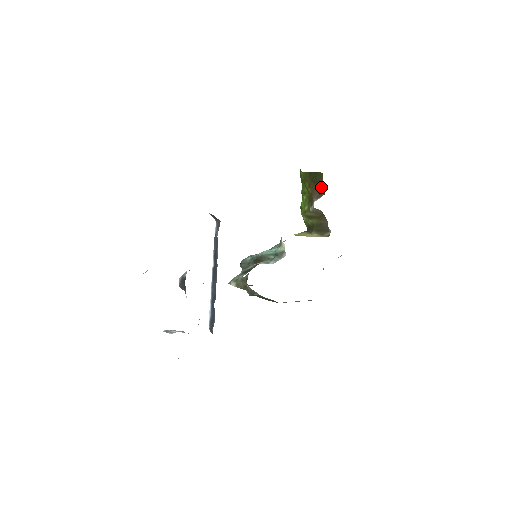
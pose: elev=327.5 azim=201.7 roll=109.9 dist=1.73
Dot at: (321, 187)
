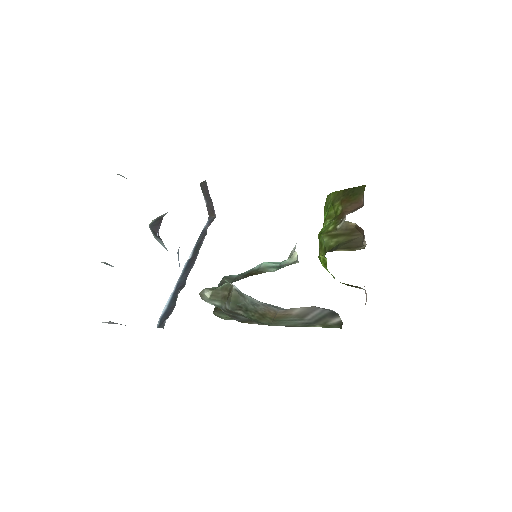
Dot at: (359, 200)
